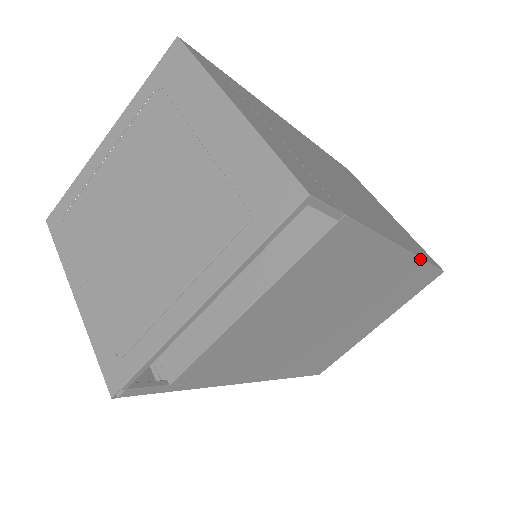
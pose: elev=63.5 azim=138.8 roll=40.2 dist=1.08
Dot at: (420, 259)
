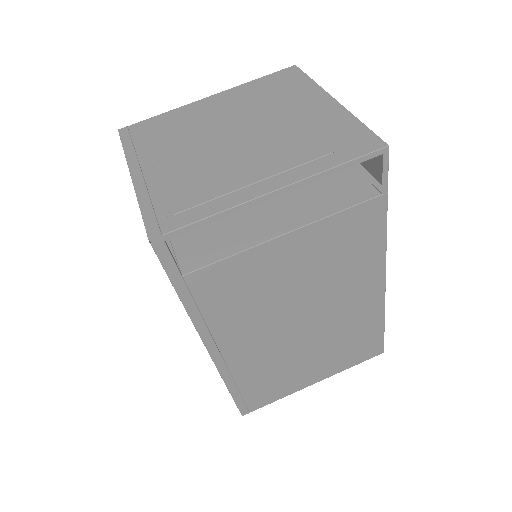
Dot at: (384, 311)
